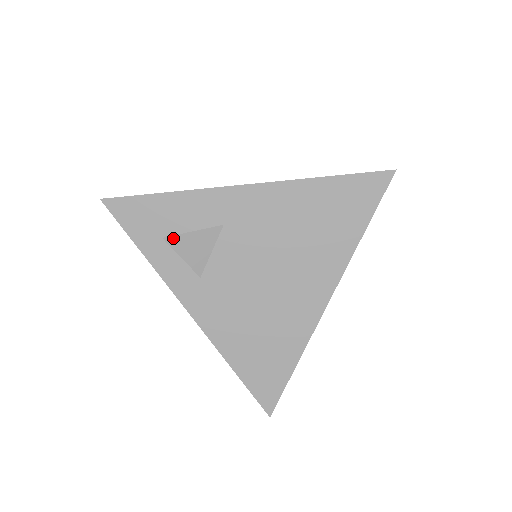
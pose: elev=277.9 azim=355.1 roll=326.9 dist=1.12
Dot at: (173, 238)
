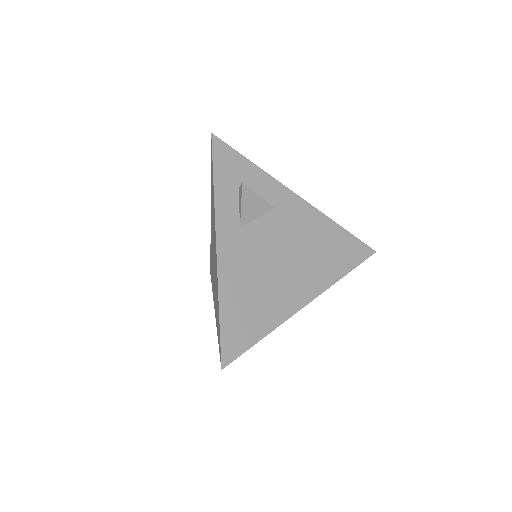
Dot at: (247, 188)
